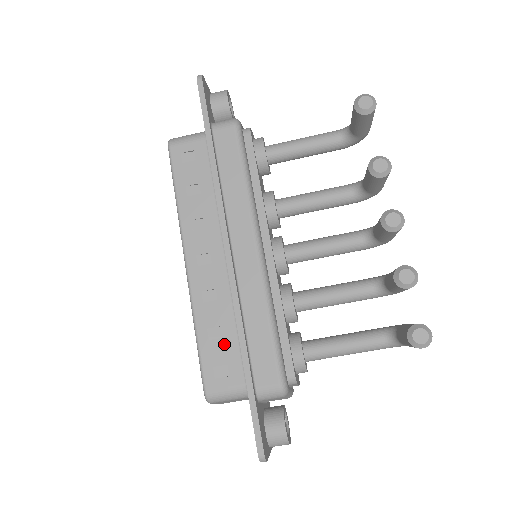
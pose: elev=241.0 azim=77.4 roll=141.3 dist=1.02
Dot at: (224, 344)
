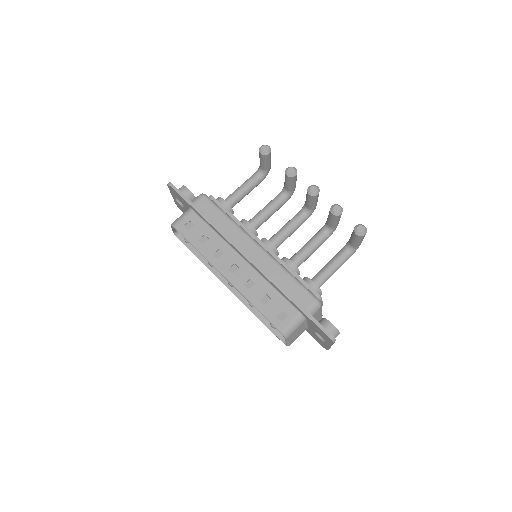
Dot at: (274, 302)
